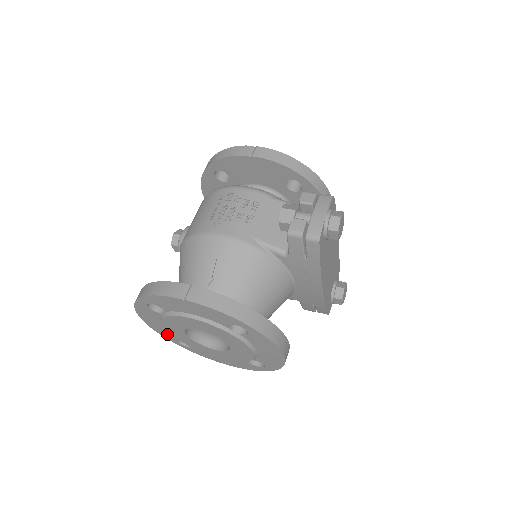
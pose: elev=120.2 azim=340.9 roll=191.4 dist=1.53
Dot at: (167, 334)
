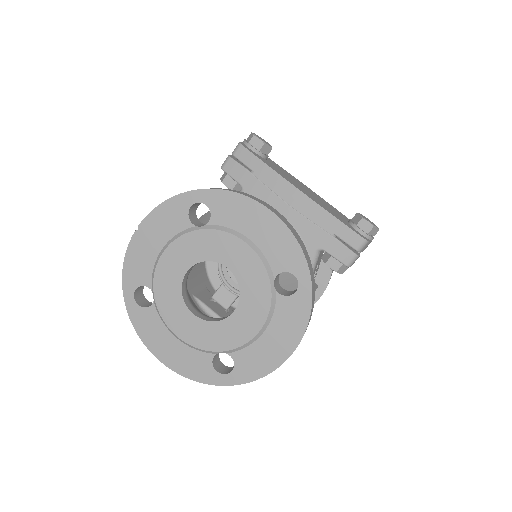
Dot at: (197, 365)
